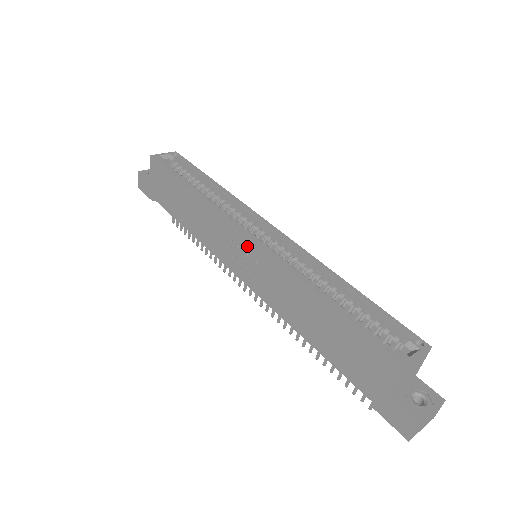
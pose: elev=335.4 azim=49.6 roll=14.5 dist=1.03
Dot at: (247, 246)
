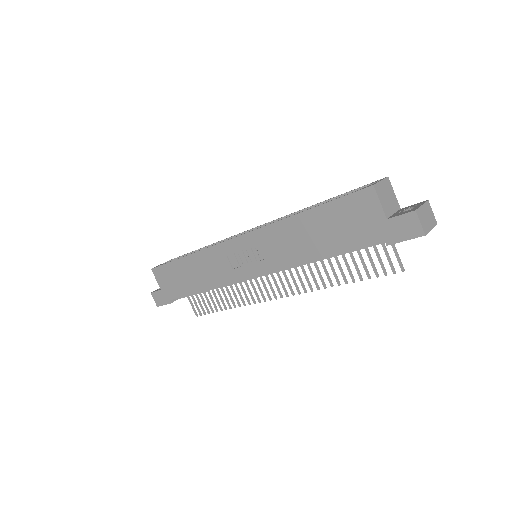
Dot at: (242, 244)
